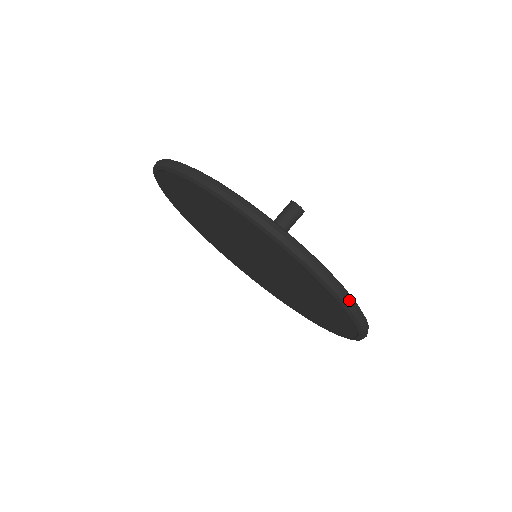
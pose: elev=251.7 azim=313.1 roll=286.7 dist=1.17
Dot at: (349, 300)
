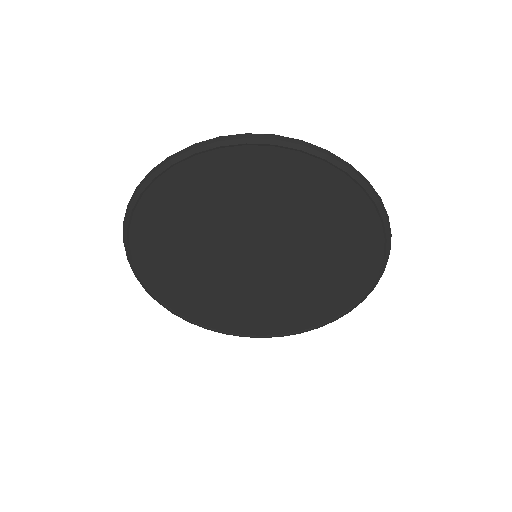
Dot at: (336, 156)
